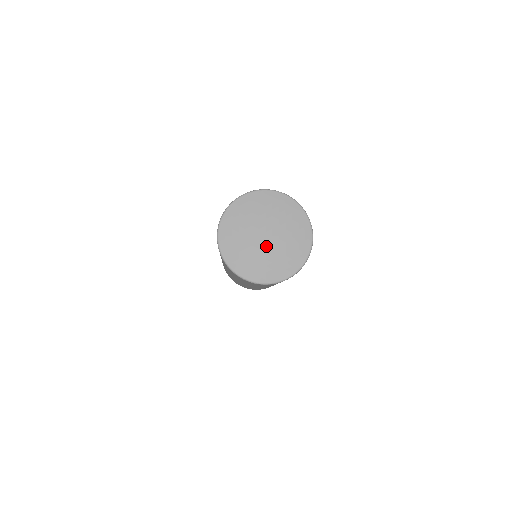
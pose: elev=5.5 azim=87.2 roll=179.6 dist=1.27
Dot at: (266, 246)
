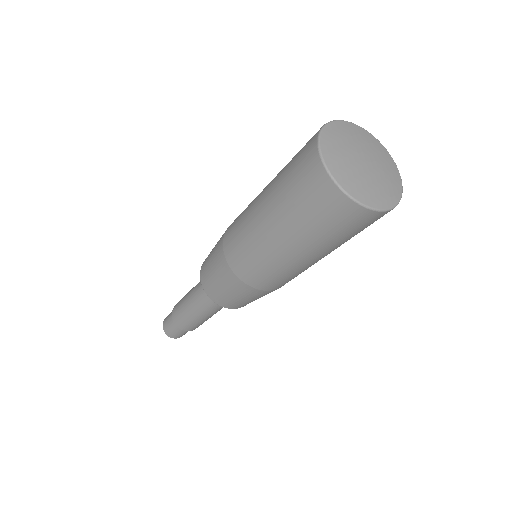
Dot at: (369, 171)
